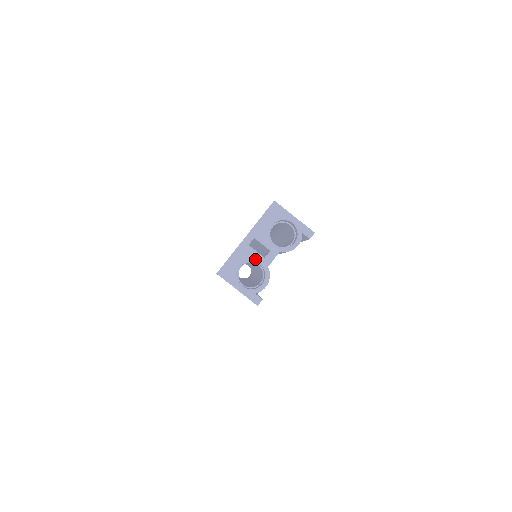
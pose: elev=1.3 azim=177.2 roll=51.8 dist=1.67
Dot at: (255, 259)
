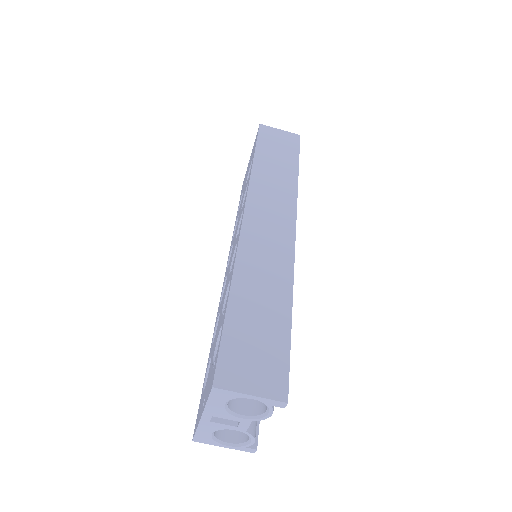
Dot at: occluded
